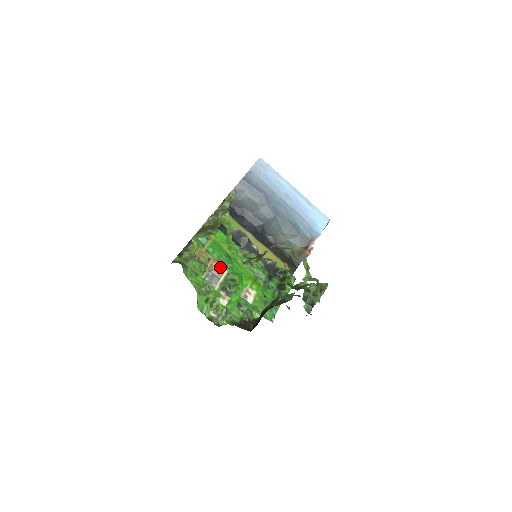
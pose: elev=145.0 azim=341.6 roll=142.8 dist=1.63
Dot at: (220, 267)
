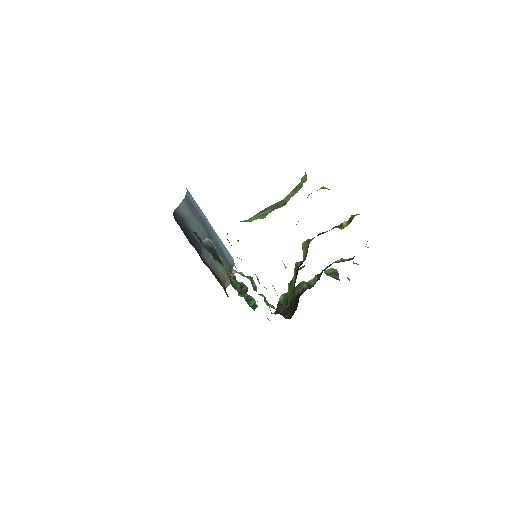
Dot at: occluded
